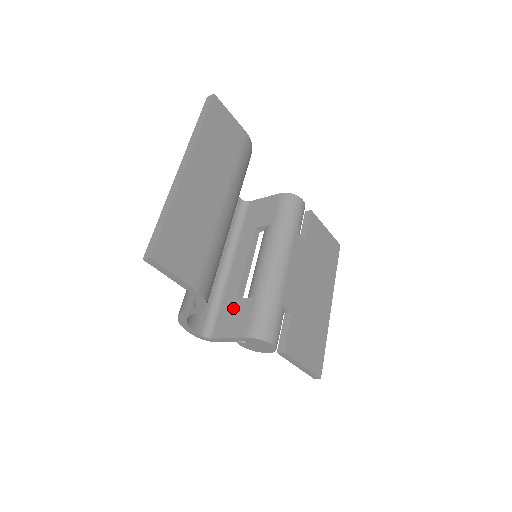
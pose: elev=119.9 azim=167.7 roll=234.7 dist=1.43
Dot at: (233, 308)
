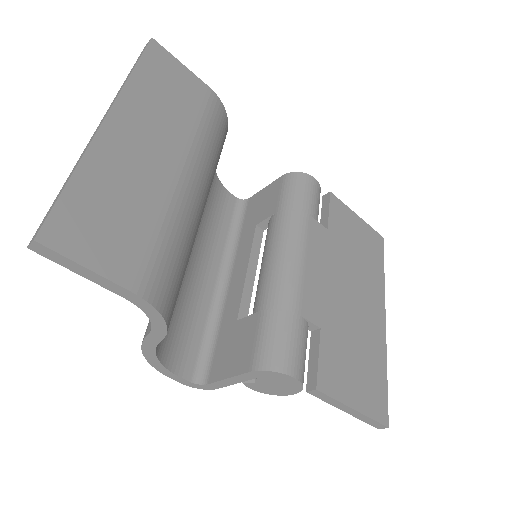
Dot at: (232, 334)
